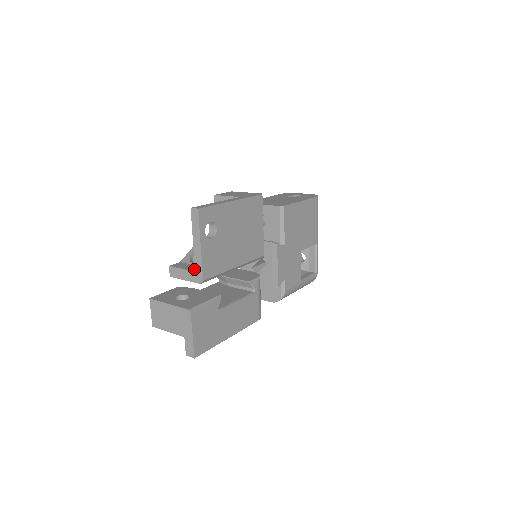
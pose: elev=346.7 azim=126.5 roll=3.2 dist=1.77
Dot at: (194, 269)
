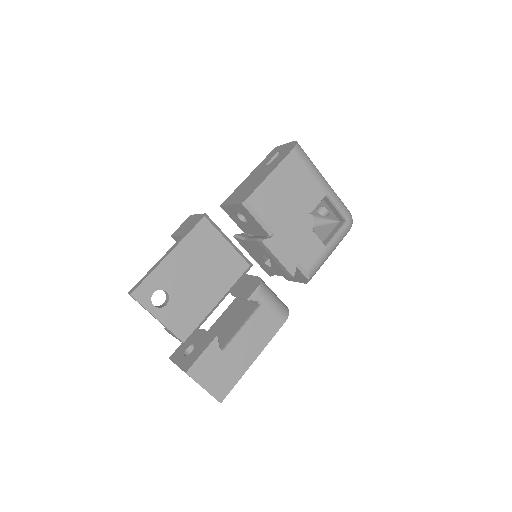
Dot at: occluded
